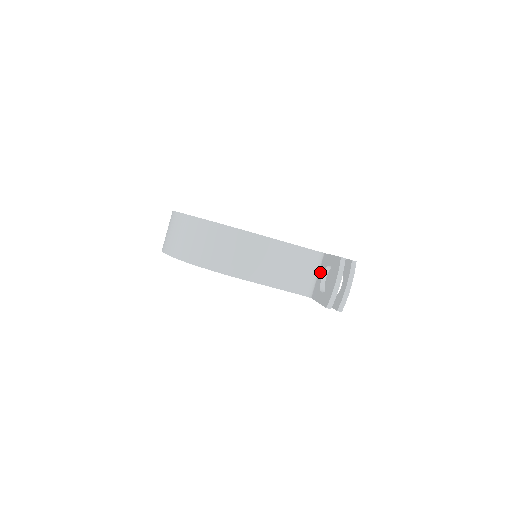
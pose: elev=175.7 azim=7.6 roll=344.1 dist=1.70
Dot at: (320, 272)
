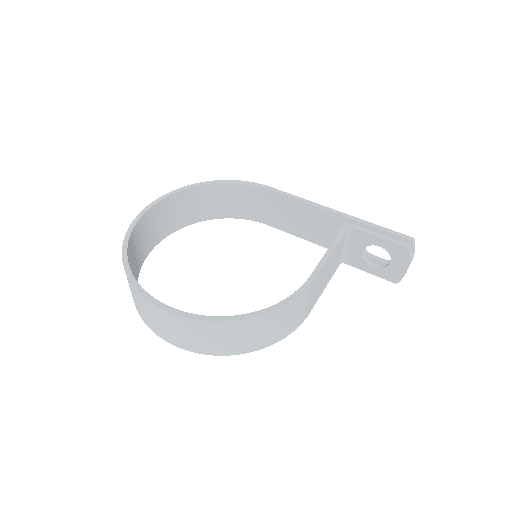
Dot at: (355, 246)
